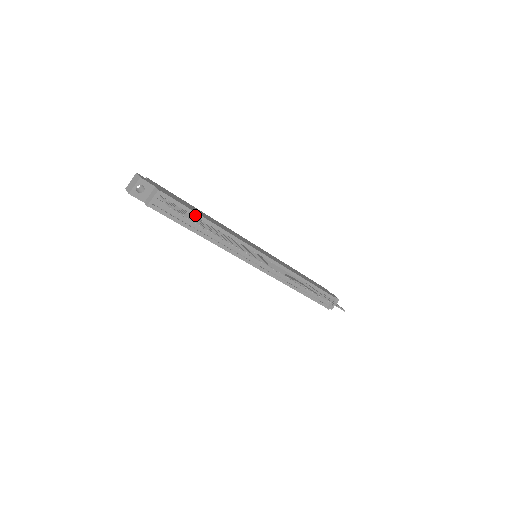
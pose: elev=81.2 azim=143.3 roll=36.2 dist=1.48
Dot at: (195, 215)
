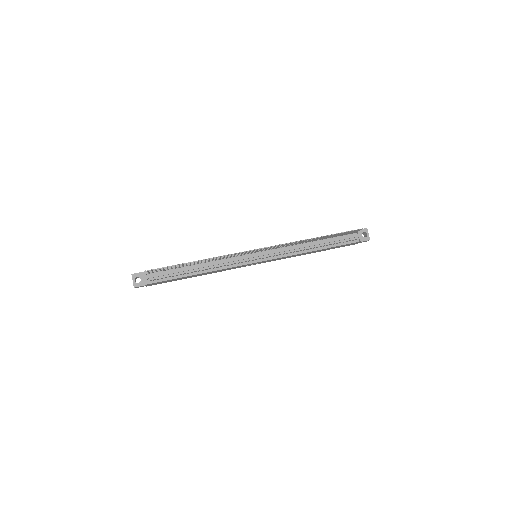
Dot at: (181, 266)
